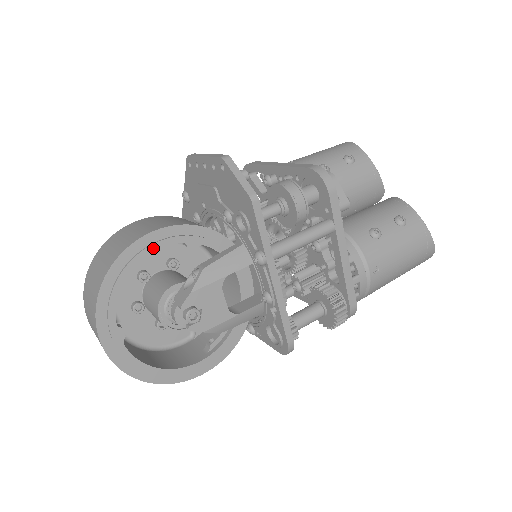
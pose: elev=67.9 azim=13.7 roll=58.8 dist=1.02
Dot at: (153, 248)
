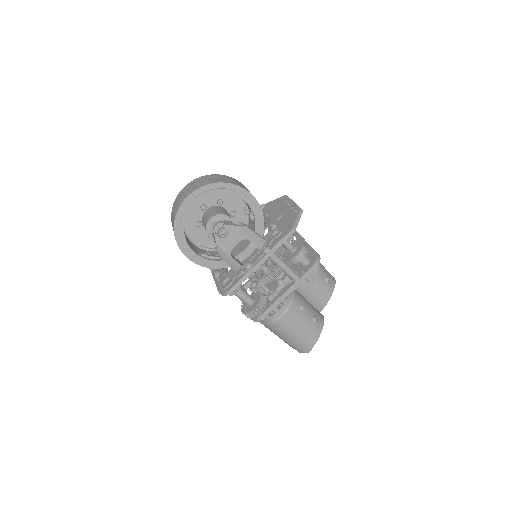
Dot at: (244, 198)
